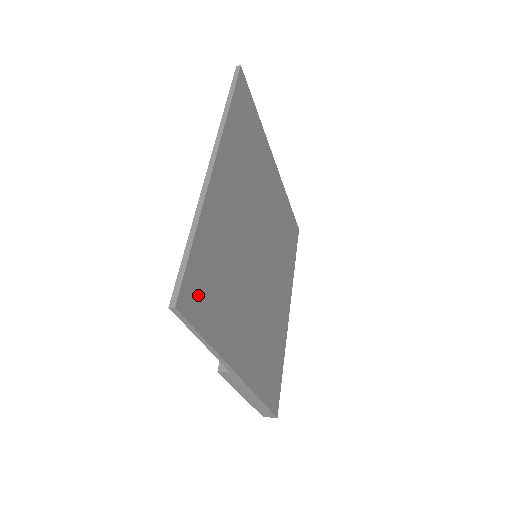
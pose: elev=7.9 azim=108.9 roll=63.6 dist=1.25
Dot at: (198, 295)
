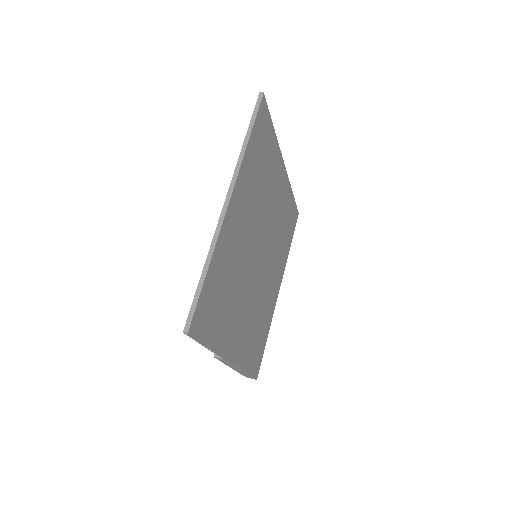
Dot at: (205, 316)
